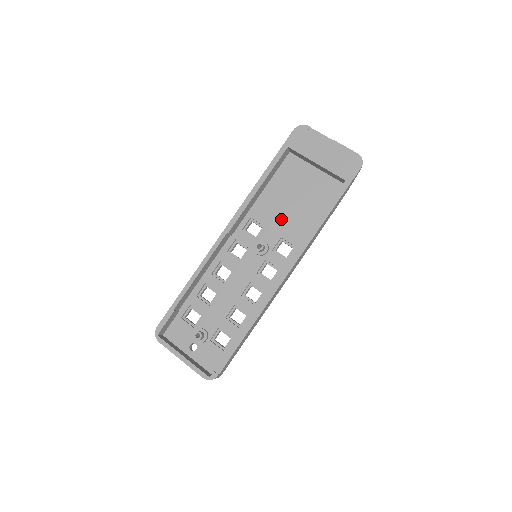
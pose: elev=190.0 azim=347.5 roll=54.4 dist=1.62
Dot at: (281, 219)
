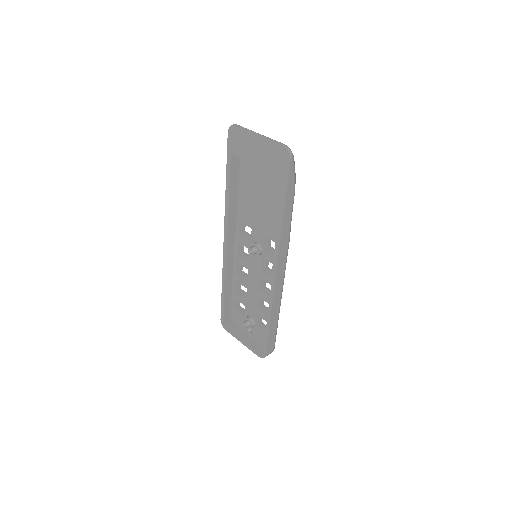
Dot at: (259, 219)
